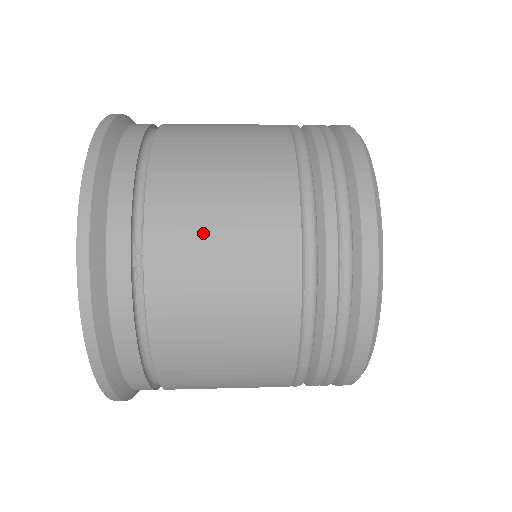
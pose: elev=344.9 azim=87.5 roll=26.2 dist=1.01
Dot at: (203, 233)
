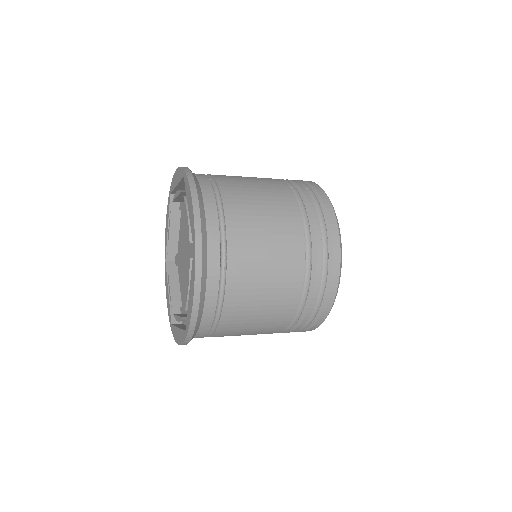
Dot at: occluded
